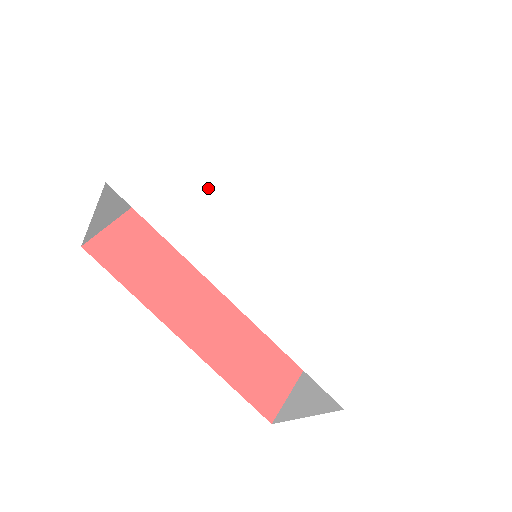
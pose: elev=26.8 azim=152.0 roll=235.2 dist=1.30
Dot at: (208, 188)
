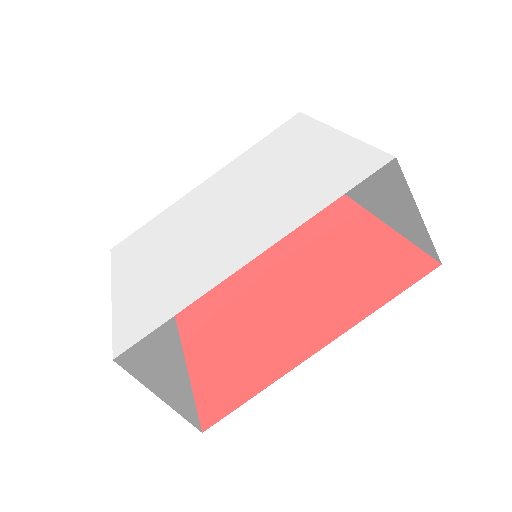
Dot at: (161, 275)
